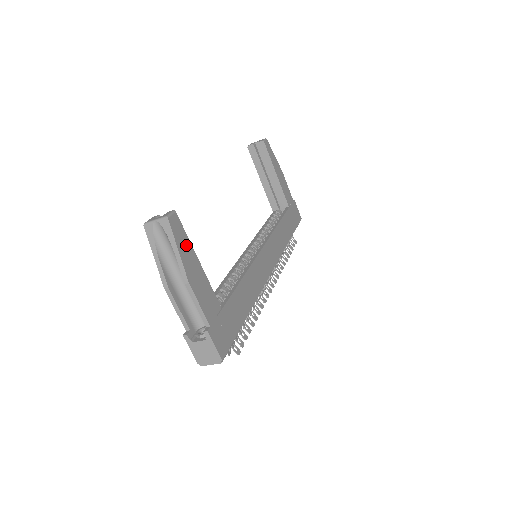
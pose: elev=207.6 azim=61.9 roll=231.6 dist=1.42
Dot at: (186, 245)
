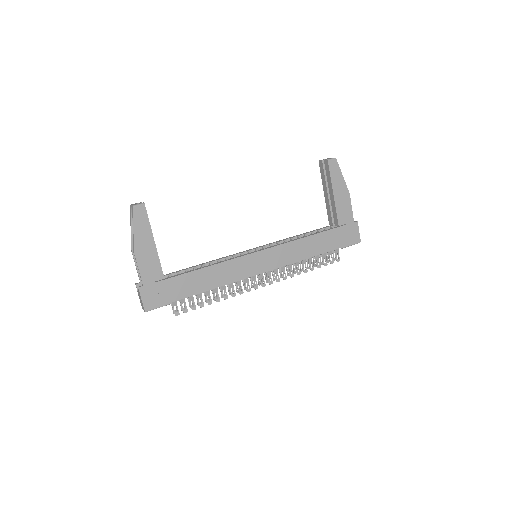
Dot at: (145, 228)
